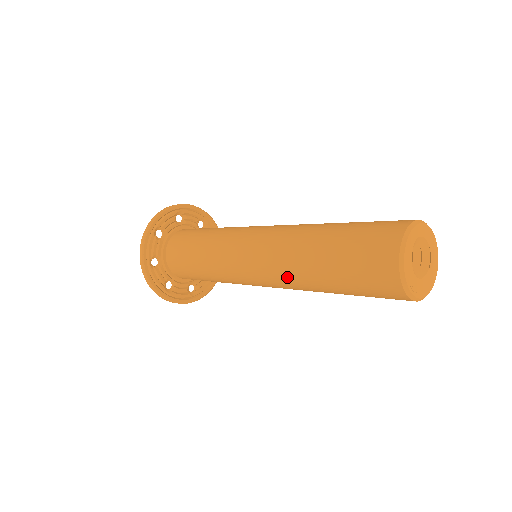
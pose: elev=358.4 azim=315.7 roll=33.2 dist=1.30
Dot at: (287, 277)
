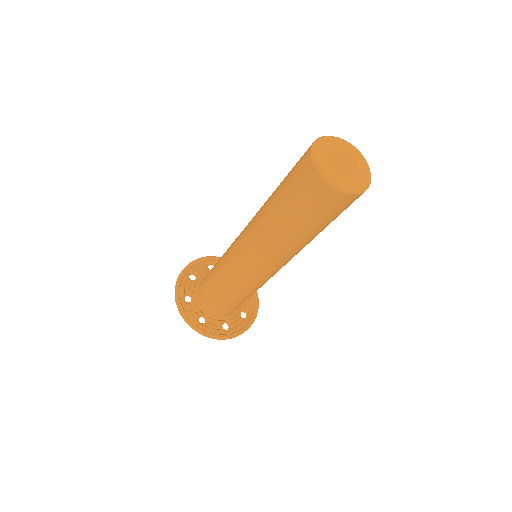
Dot at: (261, 238)
